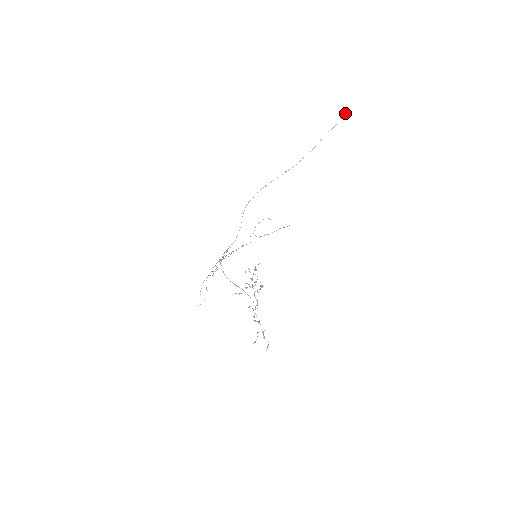
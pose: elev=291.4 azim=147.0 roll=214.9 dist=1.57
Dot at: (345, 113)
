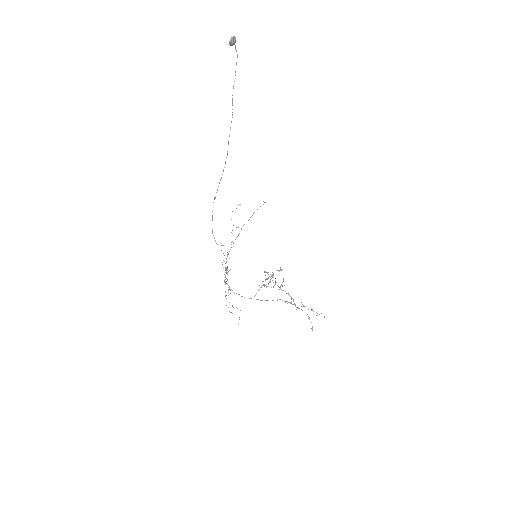
Dot at: (233, 37)
